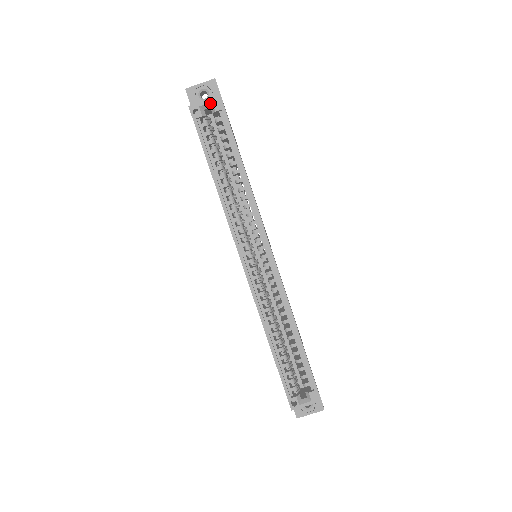
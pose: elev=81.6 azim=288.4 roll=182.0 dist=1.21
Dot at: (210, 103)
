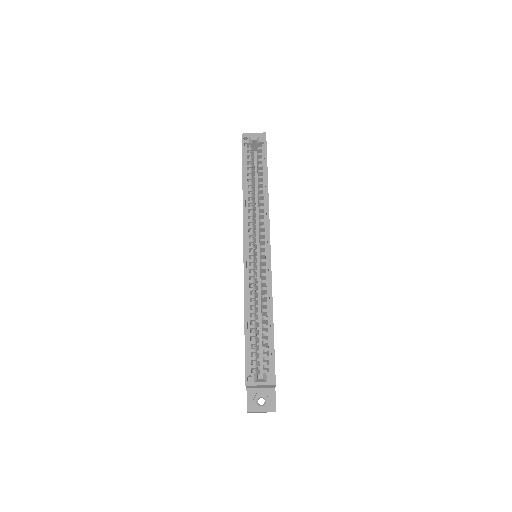
Dot at: (257, 136)
